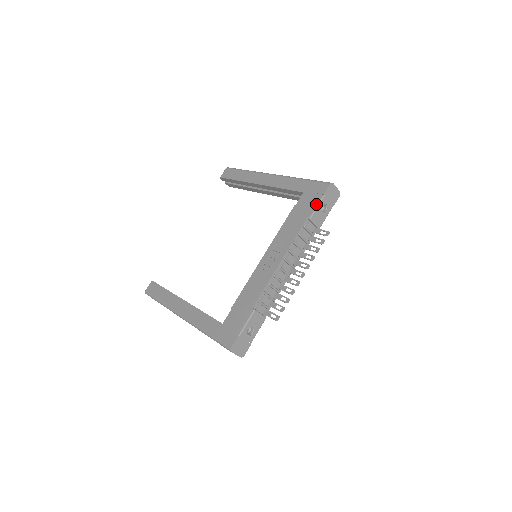
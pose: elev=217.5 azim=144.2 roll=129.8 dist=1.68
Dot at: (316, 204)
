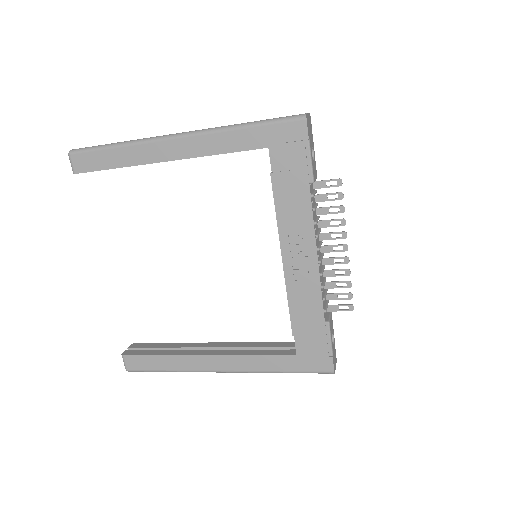
Dot at: (307, 158)
